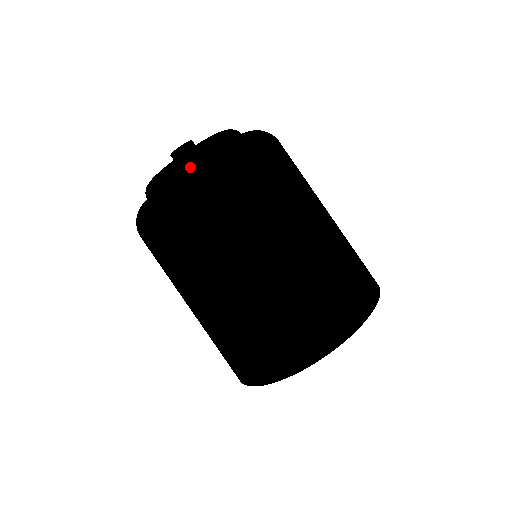
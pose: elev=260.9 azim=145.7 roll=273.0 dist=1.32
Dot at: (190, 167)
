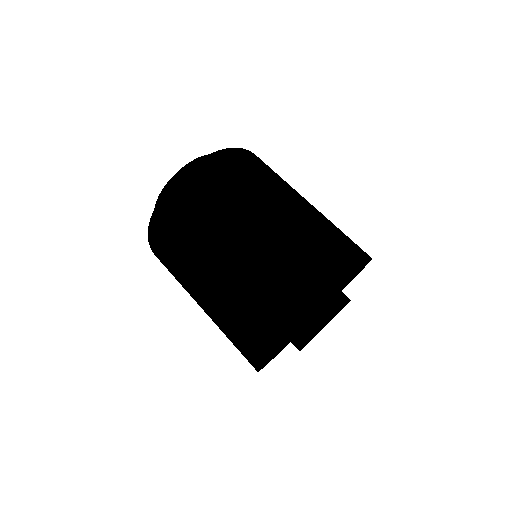
Dot at: occluded
